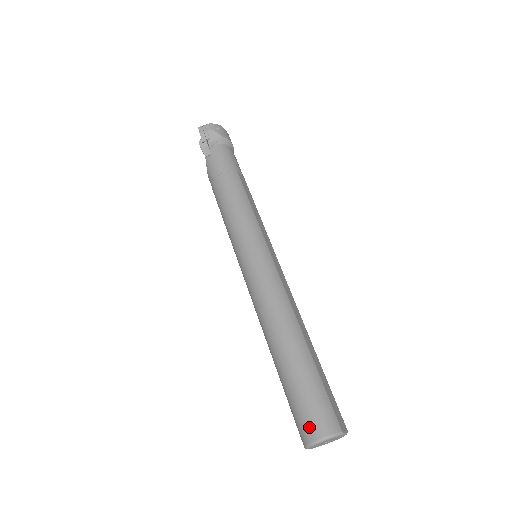
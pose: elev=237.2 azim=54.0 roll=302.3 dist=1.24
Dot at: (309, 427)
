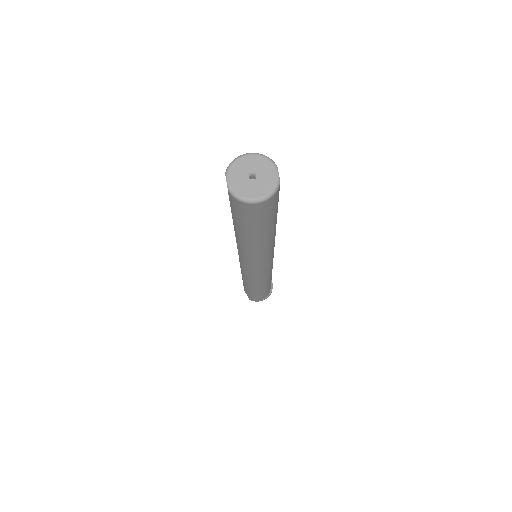
Dot at: occluded
